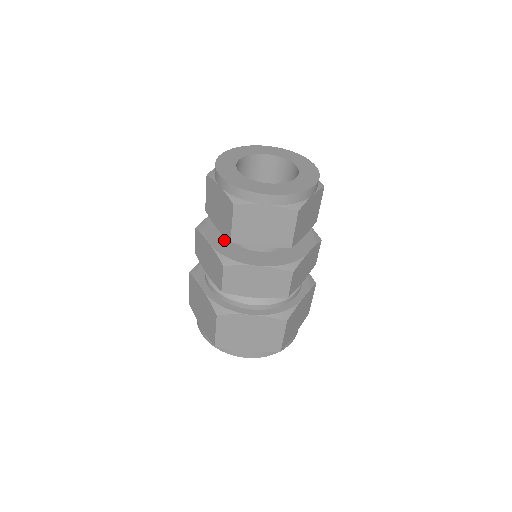
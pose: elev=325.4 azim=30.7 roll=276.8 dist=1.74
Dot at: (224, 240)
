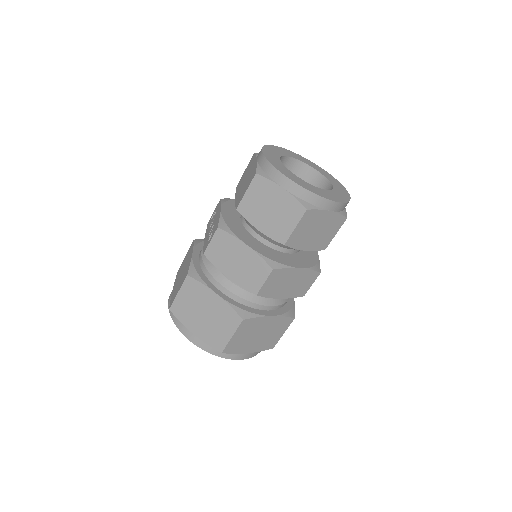
Dot at: (255, 241)
